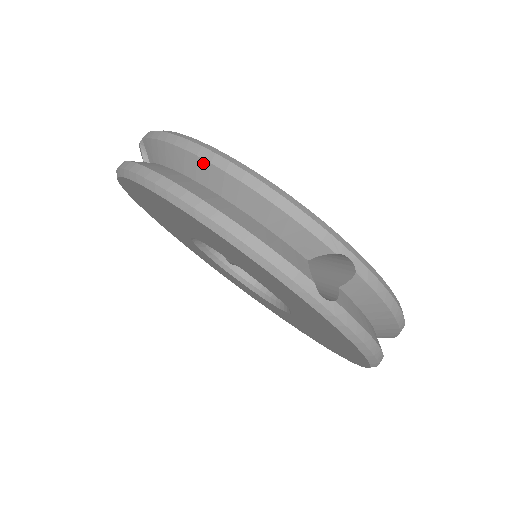
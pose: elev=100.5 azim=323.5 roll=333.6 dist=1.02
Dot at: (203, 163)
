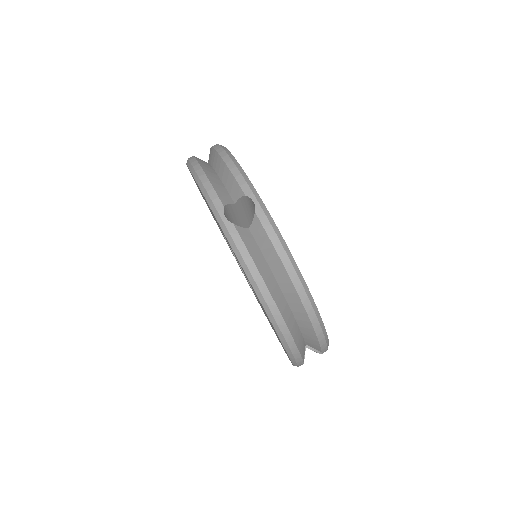
Dot at: (212, 150)
